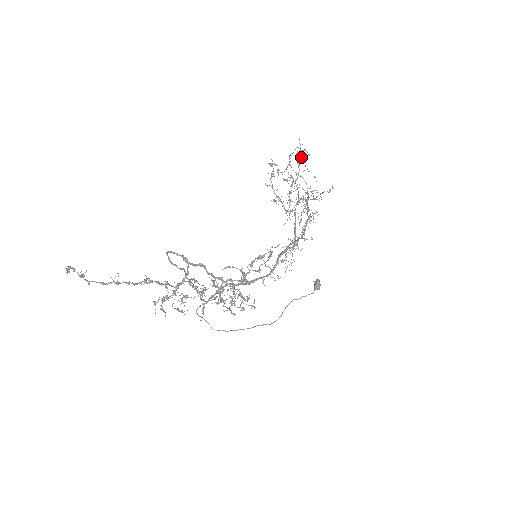
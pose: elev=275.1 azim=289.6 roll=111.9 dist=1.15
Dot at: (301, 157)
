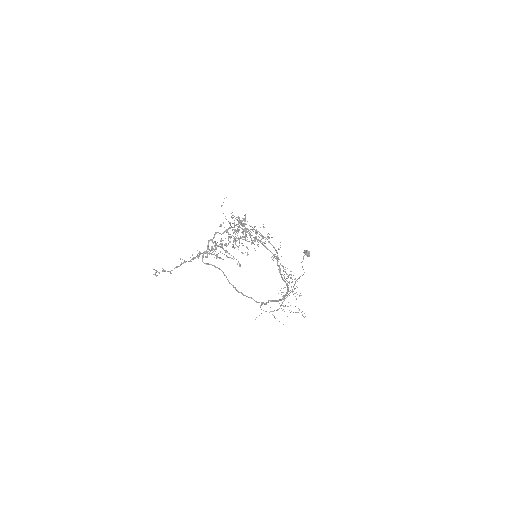
Dot at: (234, 222)
